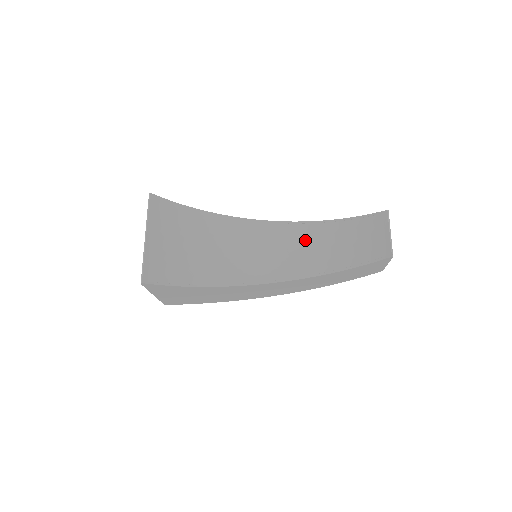
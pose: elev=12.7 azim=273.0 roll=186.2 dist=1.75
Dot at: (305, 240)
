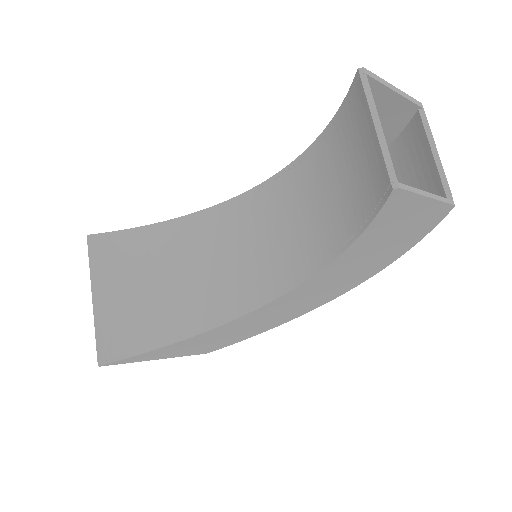
Dot at: (291, 205)
